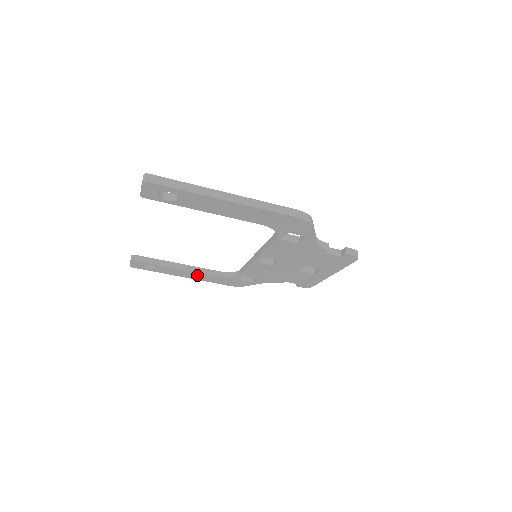
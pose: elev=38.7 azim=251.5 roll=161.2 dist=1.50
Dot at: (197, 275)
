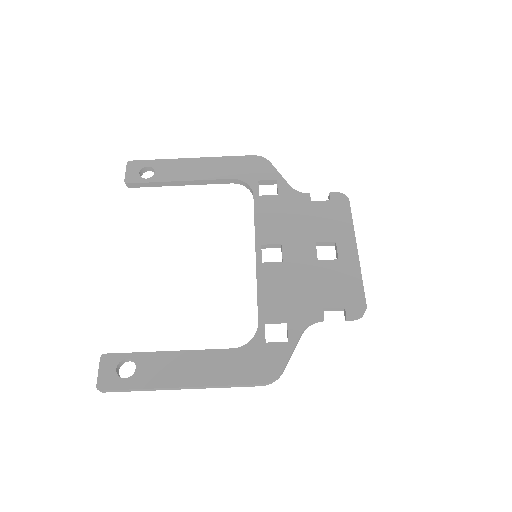
Dot at: (202, 363)
